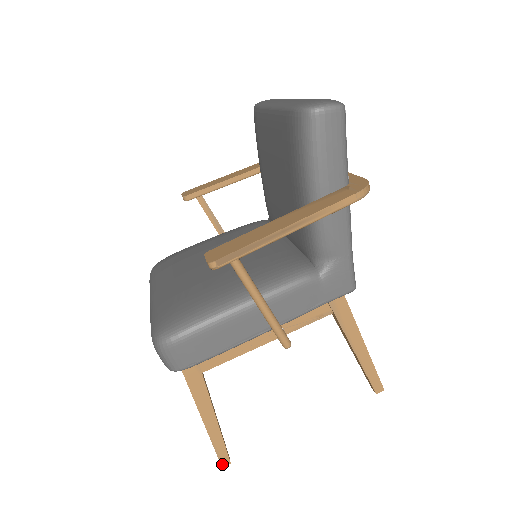
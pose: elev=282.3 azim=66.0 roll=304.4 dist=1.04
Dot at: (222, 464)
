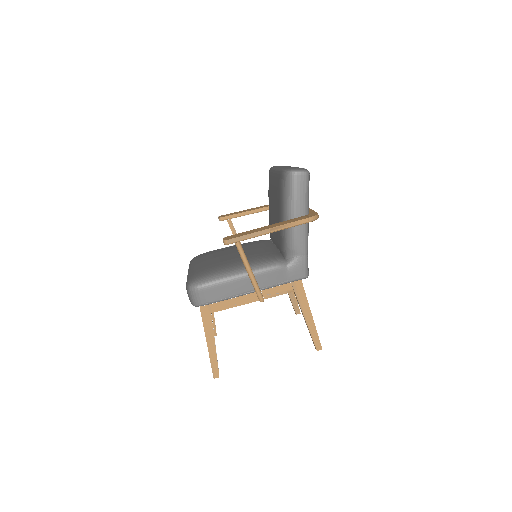
Dot at: (214, 376)
